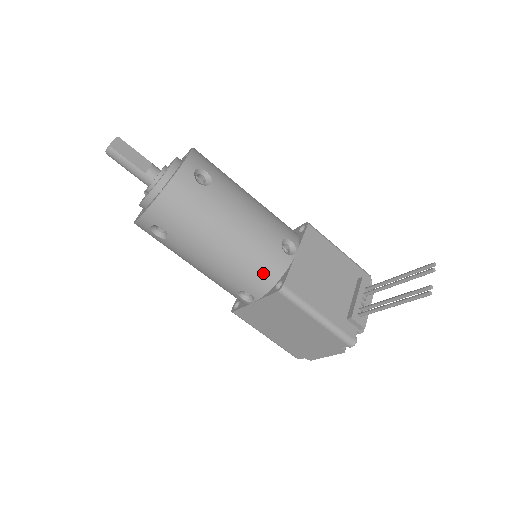
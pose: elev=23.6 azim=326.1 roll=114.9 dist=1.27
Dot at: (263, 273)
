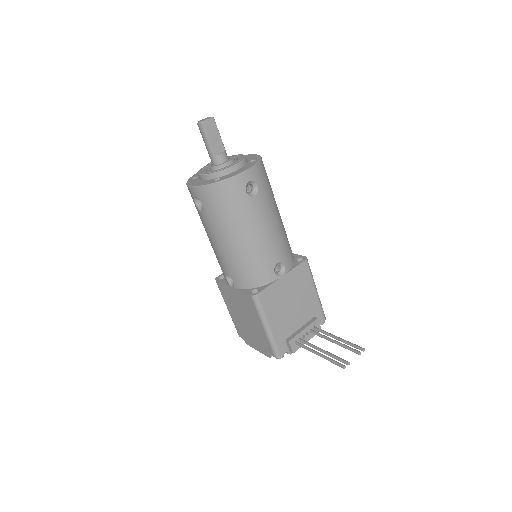
Dot at: (250, 276)
